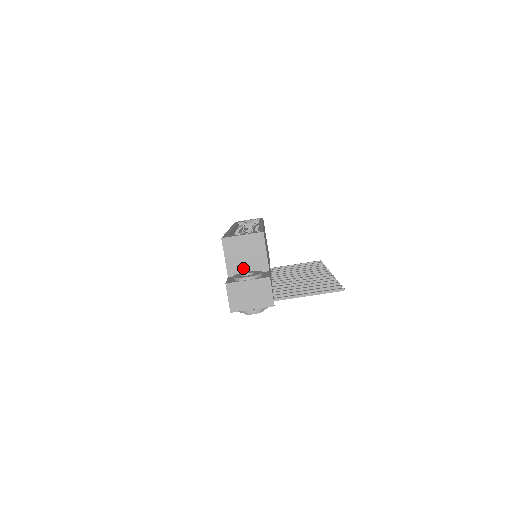
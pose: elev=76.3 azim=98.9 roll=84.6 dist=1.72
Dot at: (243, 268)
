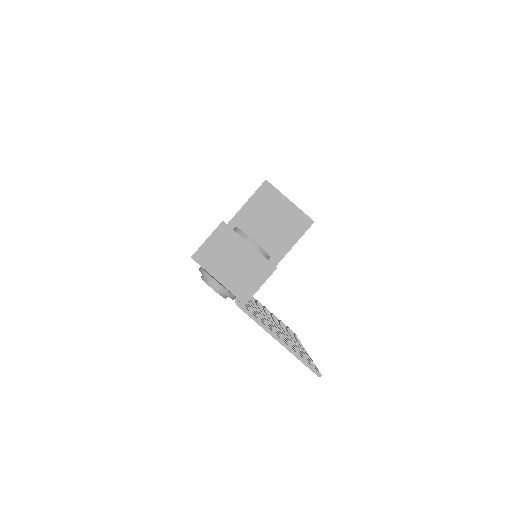
Dot at: (252, 234)
